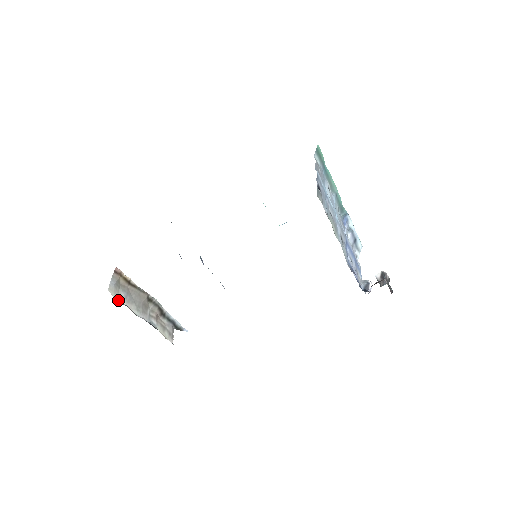
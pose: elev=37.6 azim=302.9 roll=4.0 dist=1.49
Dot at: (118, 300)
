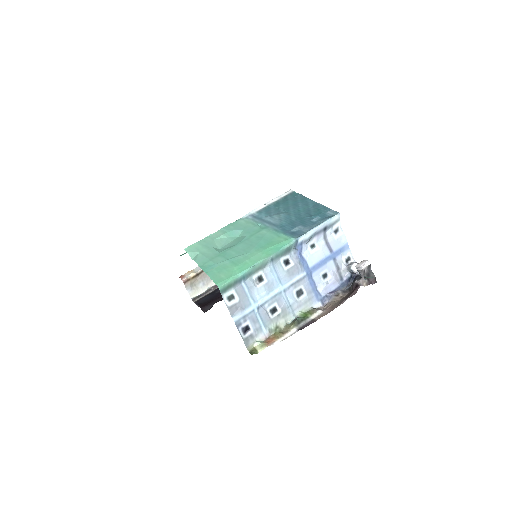
Dot at: (201, 293)
